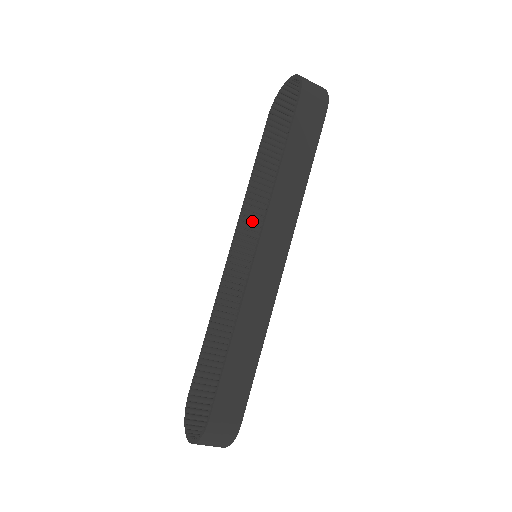
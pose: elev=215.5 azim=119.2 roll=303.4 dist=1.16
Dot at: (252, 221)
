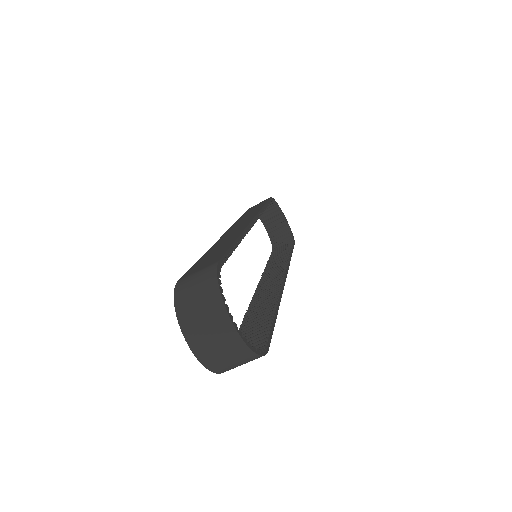
Dot at: (272, 272)
